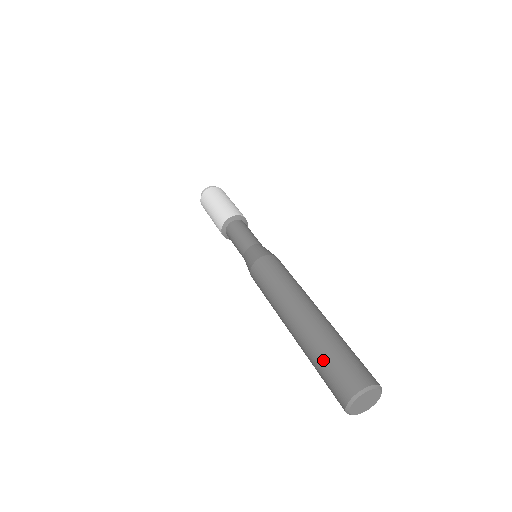
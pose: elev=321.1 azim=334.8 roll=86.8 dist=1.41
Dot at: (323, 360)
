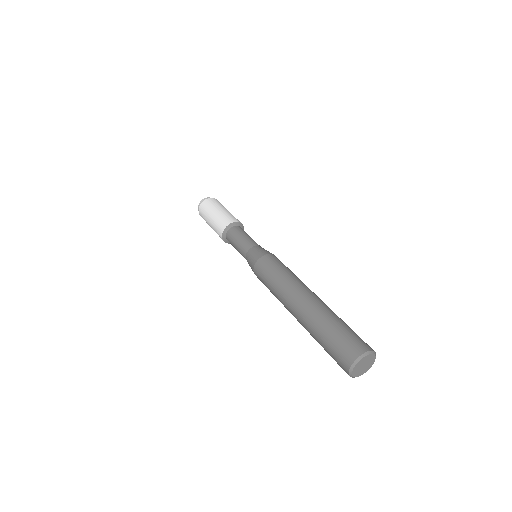
Dot at: (339, 325)
